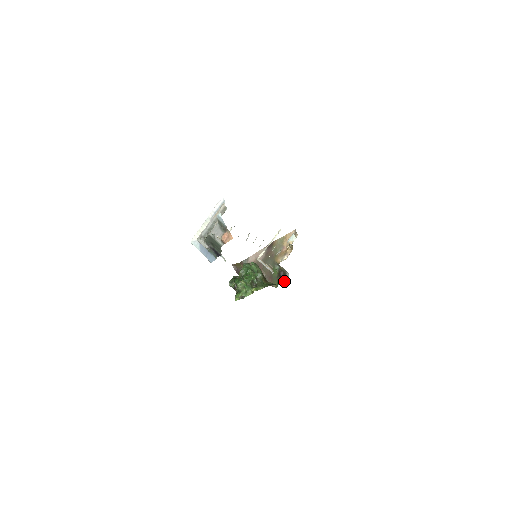
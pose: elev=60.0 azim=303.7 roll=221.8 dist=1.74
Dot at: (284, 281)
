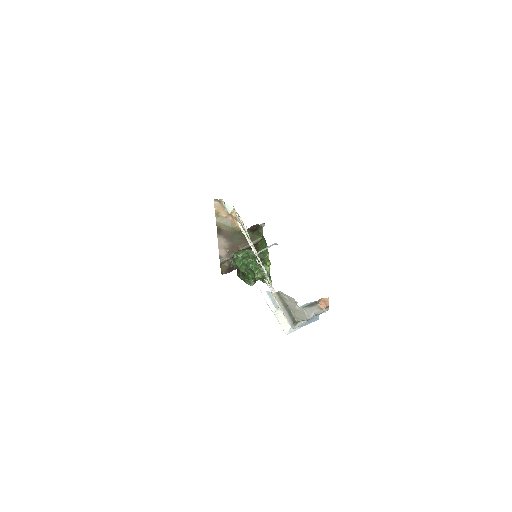
Dot at: (261, 229)
